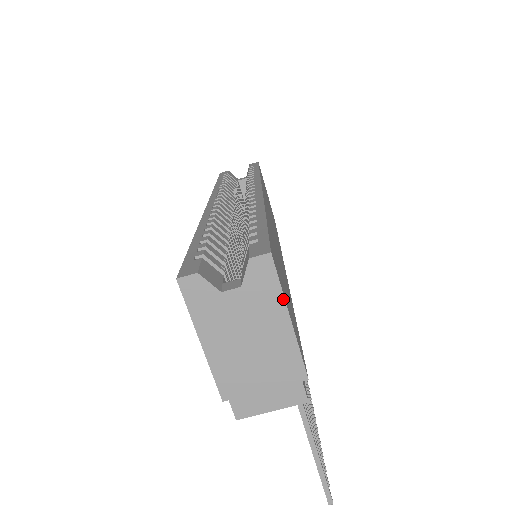
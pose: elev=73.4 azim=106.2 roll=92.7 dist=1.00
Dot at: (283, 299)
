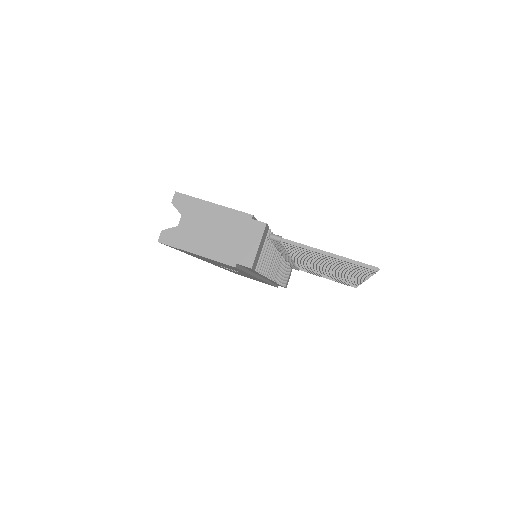
Dot at: (201, 200)
